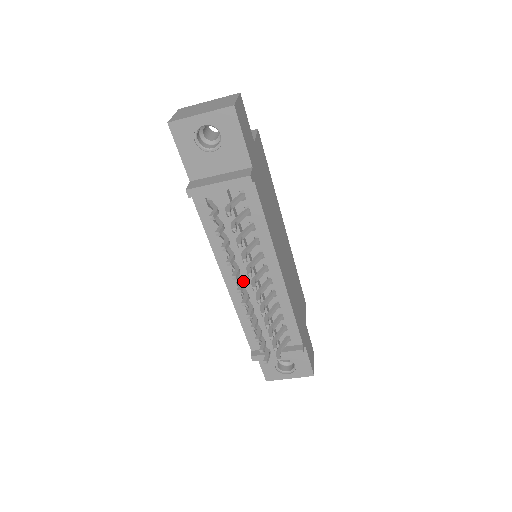
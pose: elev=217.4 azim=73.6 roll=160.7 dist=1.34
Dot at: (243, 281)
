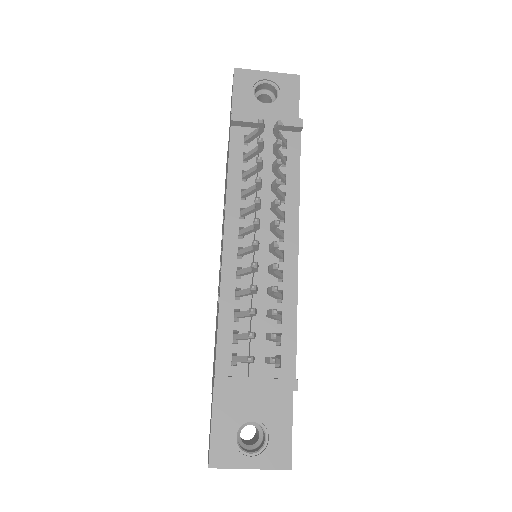
Dot at: occluded
